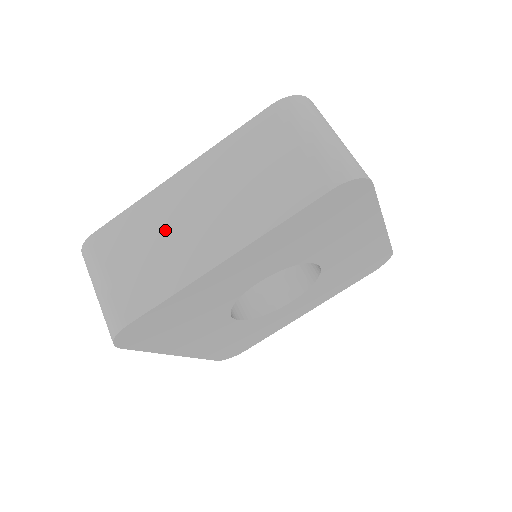
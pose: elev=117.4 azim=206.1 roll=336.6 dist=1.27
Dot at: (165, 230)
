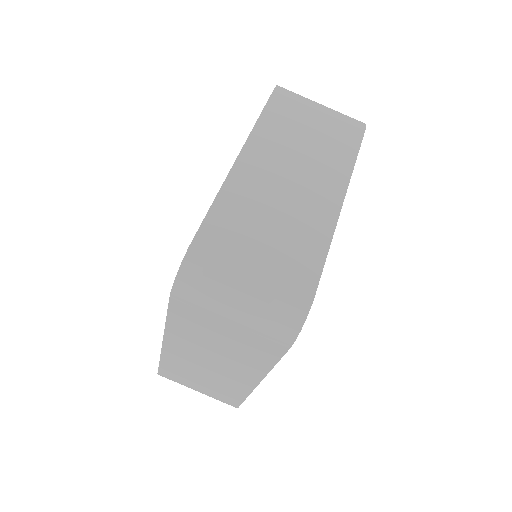
Dot at: (200, 371)
